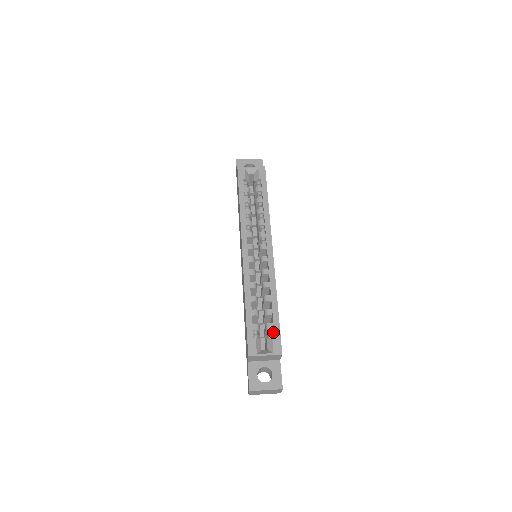
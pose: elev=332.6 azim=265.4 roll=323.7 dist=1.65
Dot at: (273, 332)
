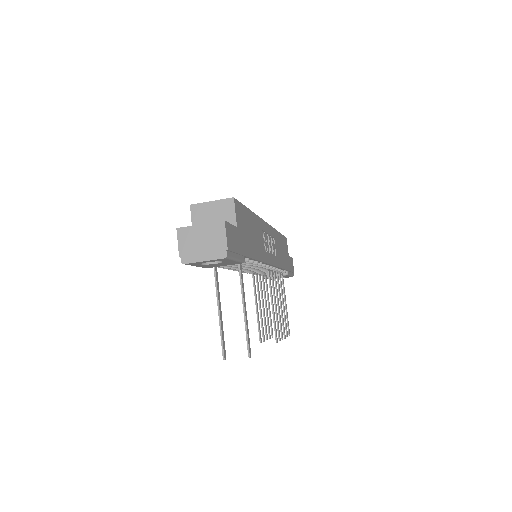
Dot at: occluded
